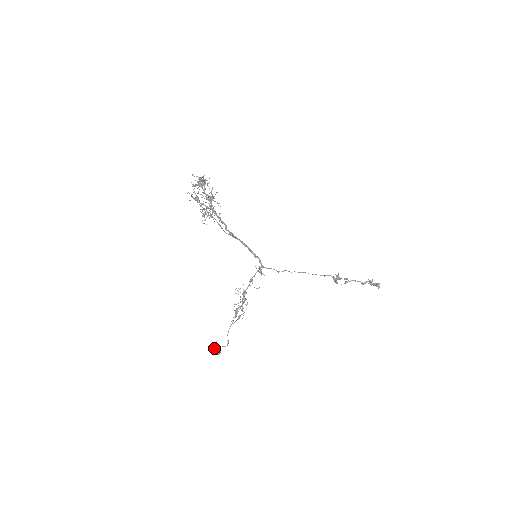
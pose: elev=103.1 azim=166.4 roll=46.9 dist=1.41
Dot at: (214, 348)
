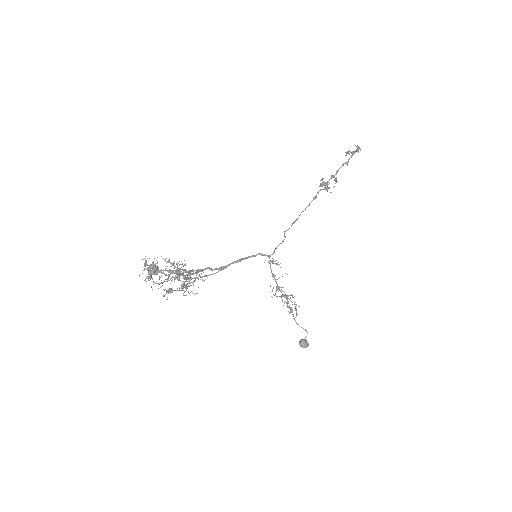
Dot at: (301, 346)
